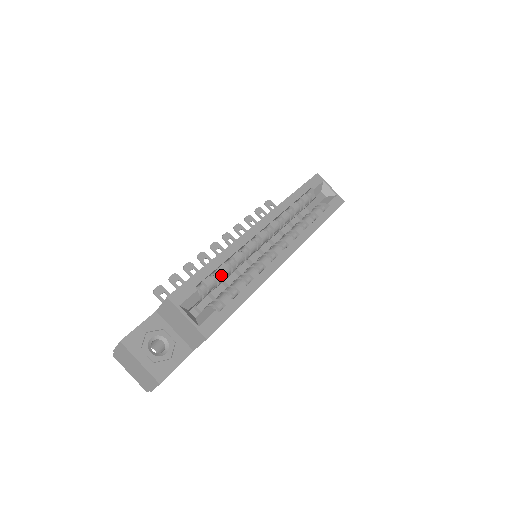
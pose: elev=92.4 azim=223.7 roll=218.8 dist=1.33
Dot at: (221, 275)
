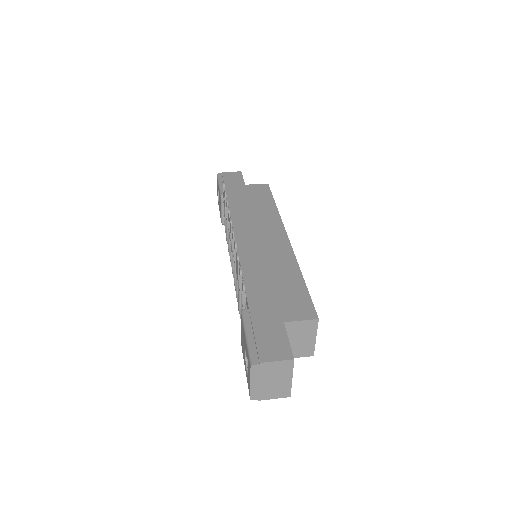
Dot at: occluded
